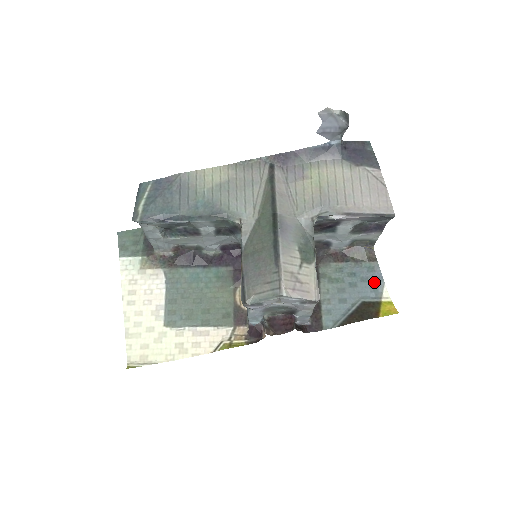
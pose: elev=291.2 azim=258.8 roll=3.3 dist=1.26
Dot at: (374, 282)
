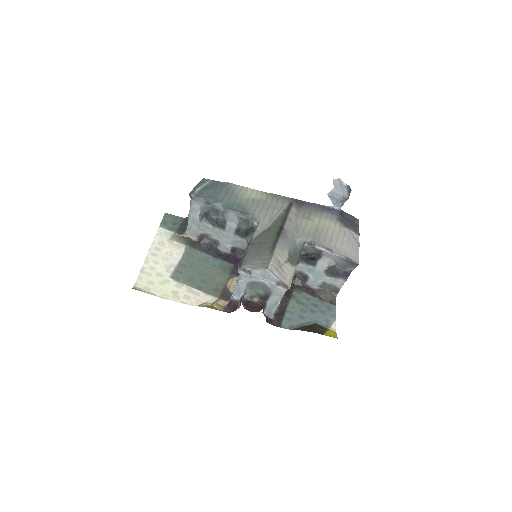
Dot at: (328, 316)
